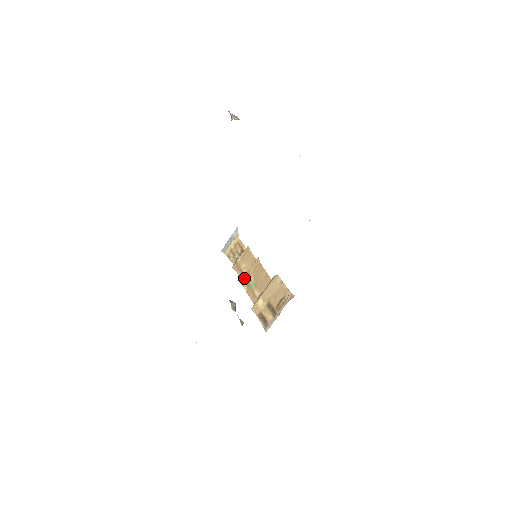
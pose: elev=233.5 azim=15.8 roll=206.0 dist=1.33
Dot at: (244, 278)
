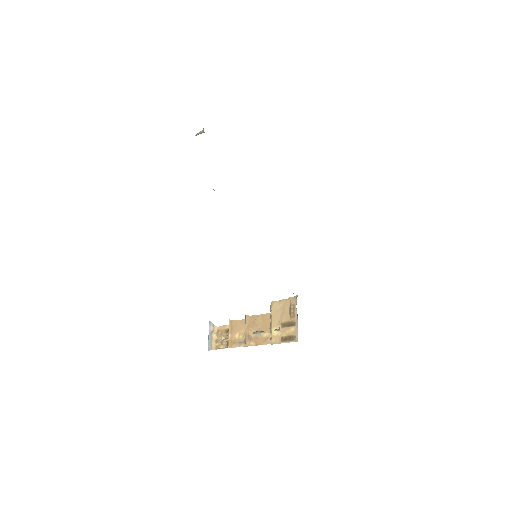
Dot at: (245, 341)
